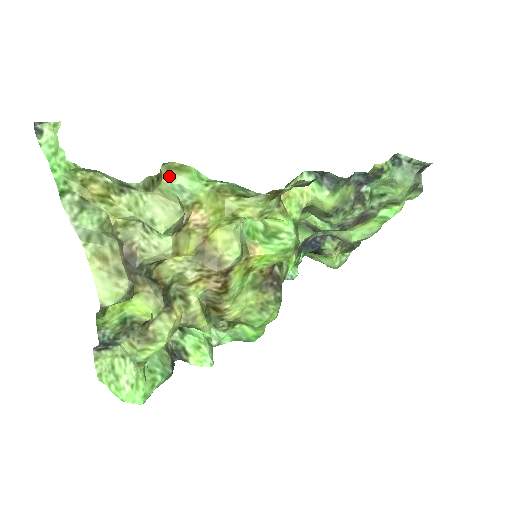
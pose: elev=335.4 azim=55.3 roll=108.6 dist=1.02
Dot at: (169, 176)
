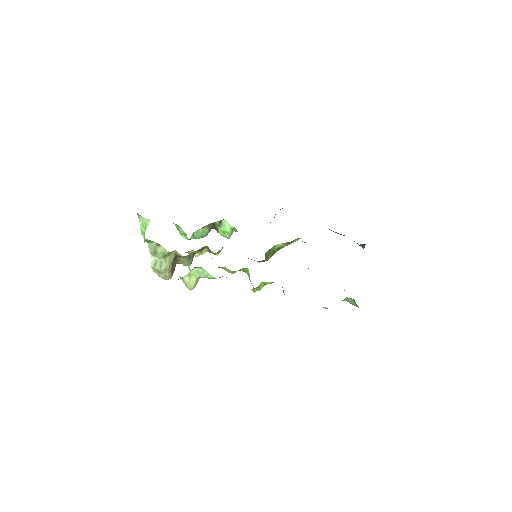
Dot at: (198, 267)
